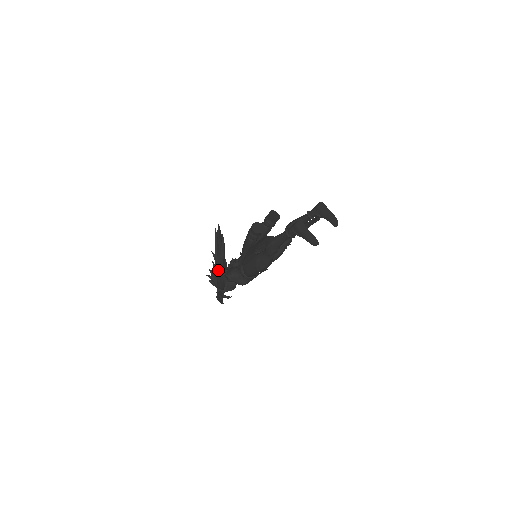
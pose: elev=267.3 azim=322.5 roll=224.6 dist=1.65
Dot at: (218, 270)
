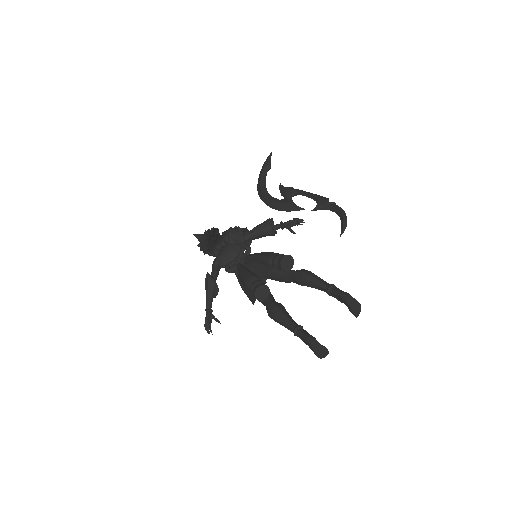
Dot at: (208, 249)
